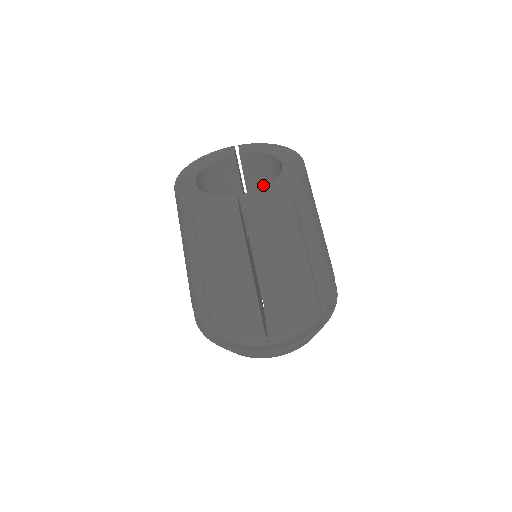
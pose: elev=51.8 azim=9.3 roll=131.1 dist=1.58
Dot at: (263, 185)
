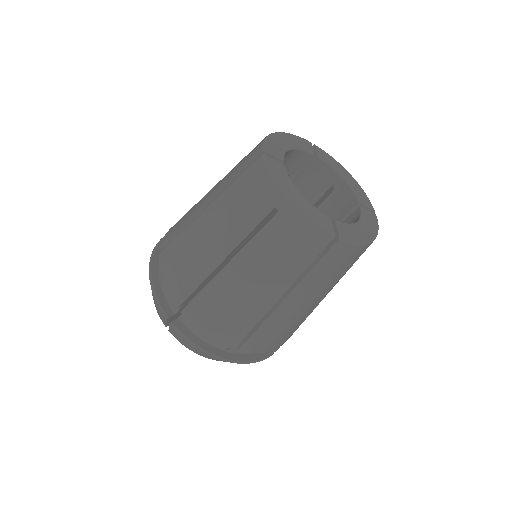
Dot at: (308, 197)
